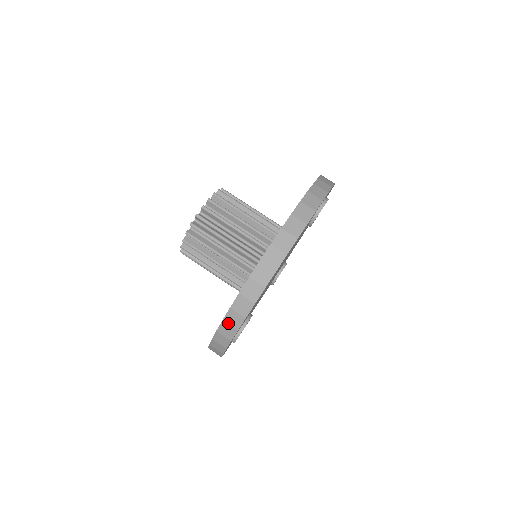
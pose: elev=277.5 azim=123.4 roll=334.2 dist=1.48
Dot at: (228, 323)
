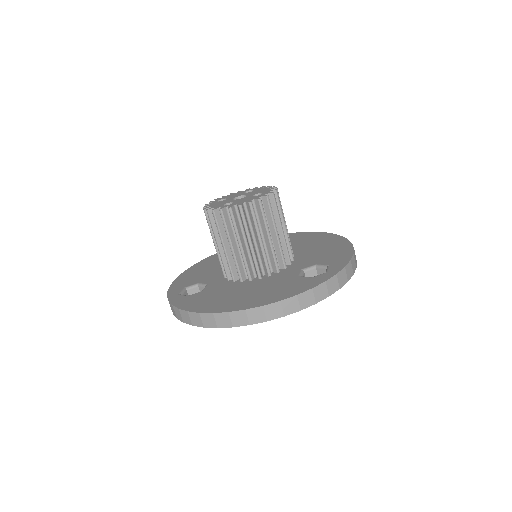
Dot at: (181, 314)
